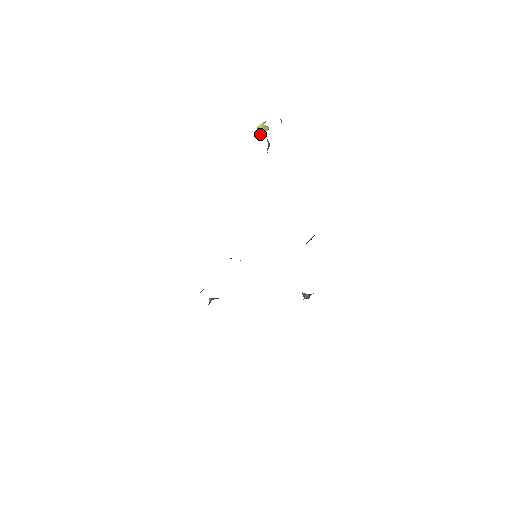
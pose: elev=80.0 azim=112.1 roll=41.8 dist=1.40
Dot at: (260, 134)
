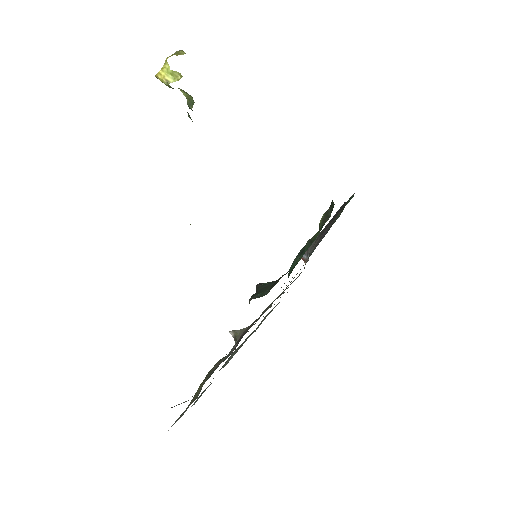
Dot at: (170, 87)
